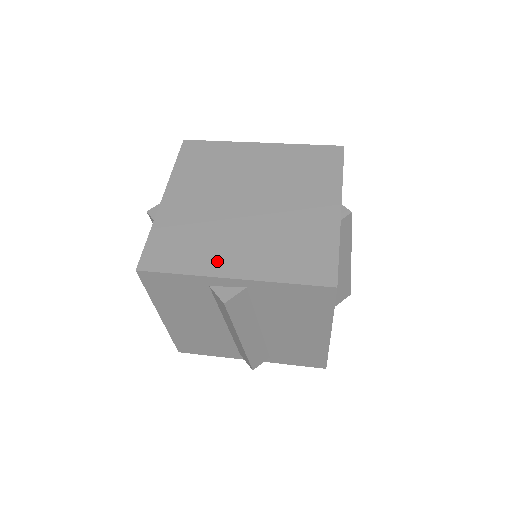
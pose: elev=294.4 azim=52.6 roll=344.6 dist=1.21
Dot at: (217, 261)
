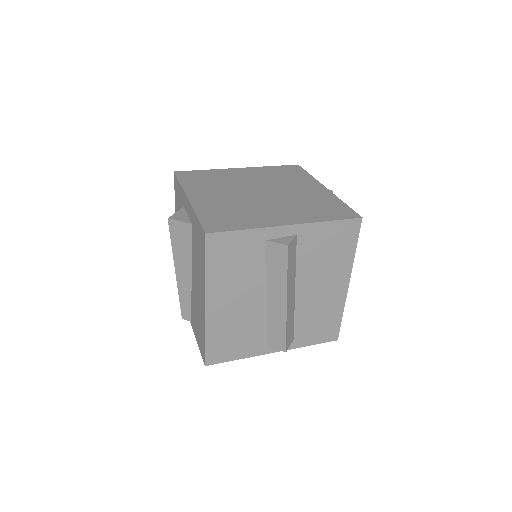
Dot at: (267, 219)
